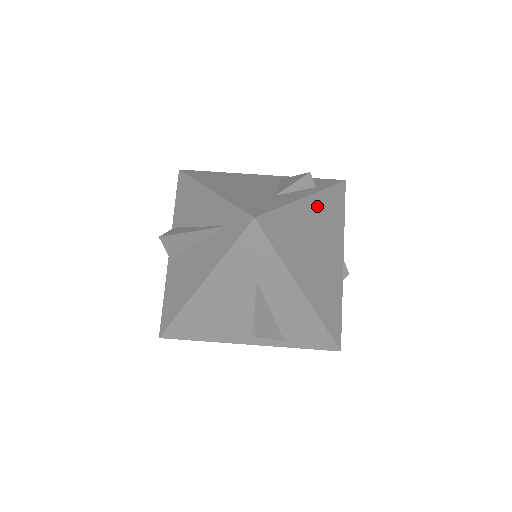
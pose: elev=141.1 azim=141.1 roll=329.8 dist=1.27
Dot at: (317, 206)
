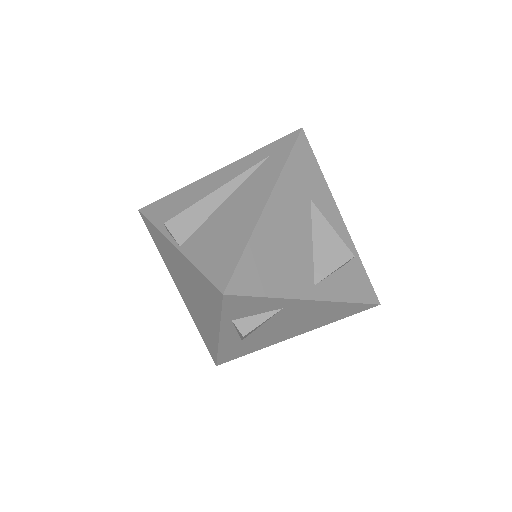
Dot at: occluded
